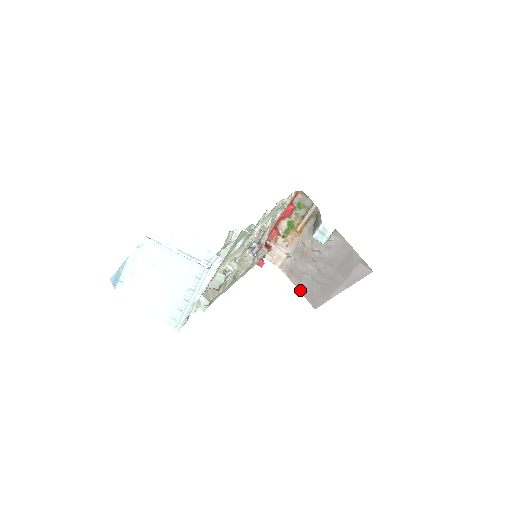
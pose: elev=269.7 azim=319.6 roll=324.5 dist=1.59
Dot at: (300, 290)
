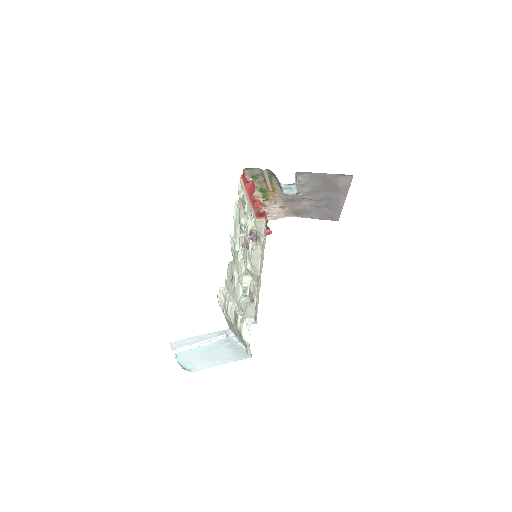
Dot at: (315, 218)
